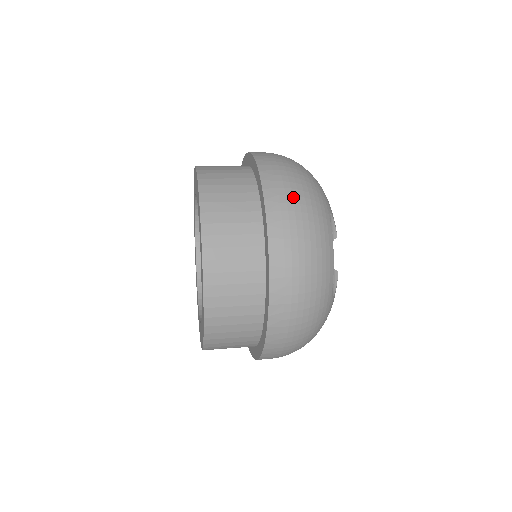
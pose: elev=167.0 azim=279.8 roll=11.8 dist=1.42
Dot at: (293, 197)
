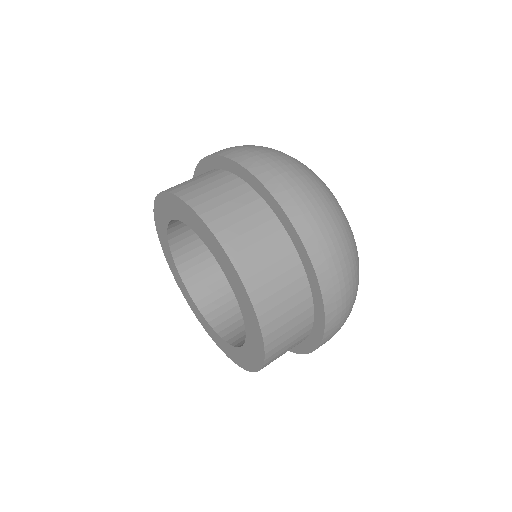
Dot at: (311, 202)
